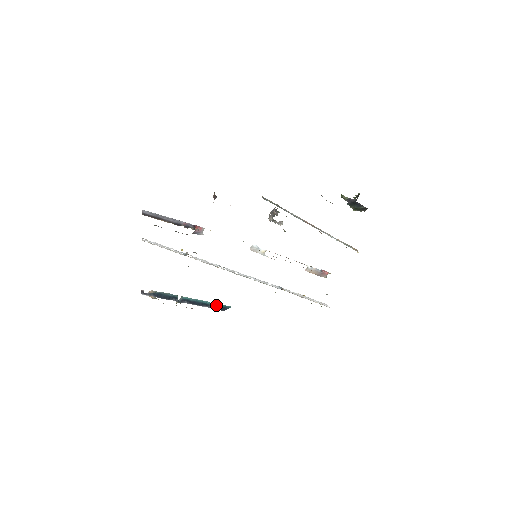
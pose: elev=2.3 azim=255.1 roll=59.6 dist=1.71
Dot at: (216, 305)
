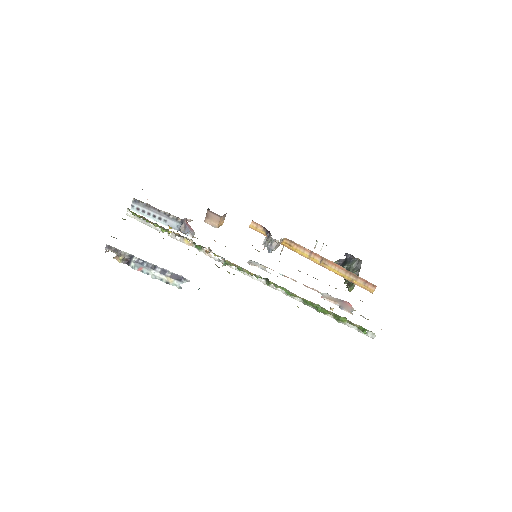
Dot at: occluded
